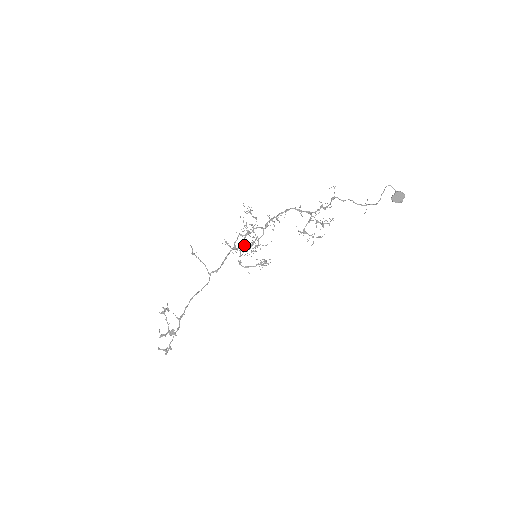
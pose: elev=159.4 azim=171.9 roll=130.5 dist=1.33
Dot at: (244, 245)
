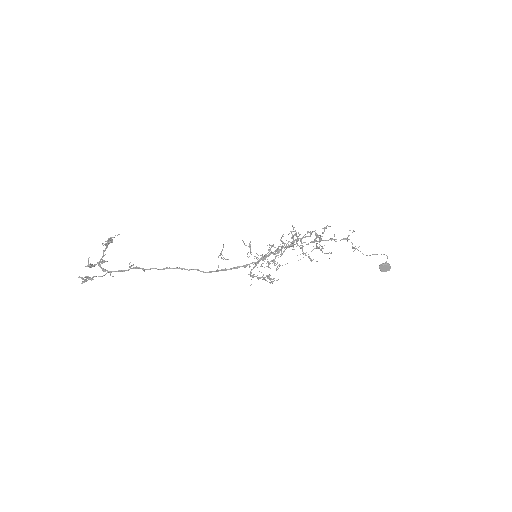
Dot at: occluded
